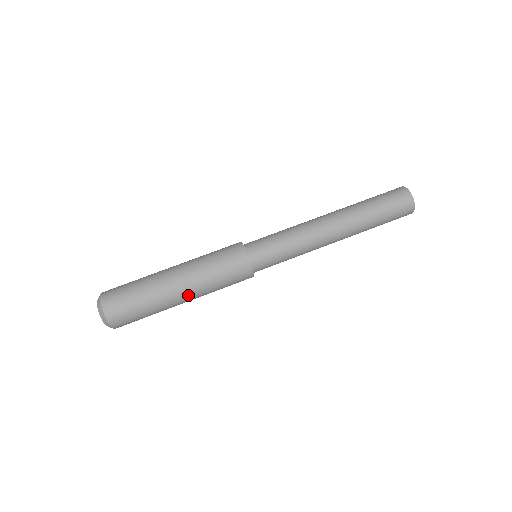
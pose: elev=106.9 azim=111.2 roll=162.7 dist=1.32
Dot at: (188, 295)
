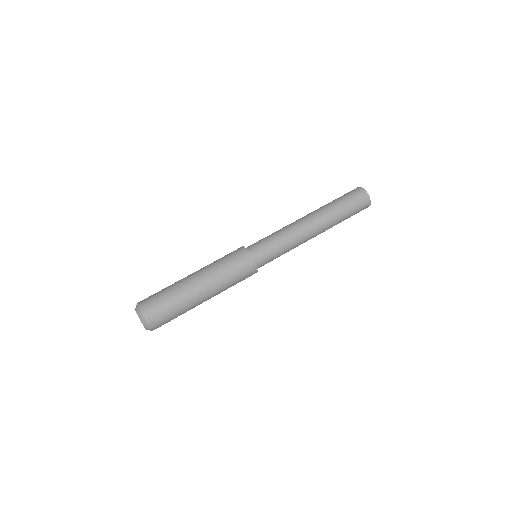
Dot at: (208, 292)
